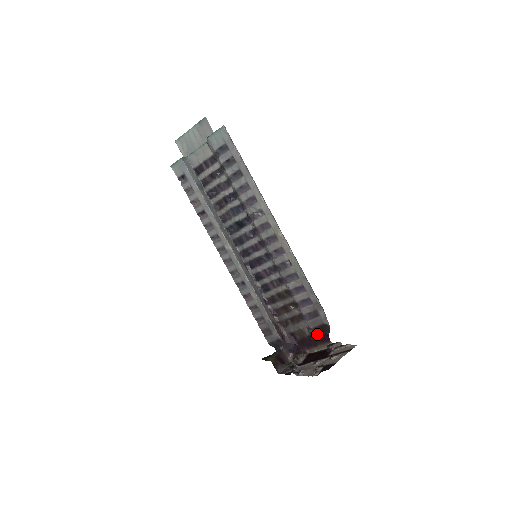
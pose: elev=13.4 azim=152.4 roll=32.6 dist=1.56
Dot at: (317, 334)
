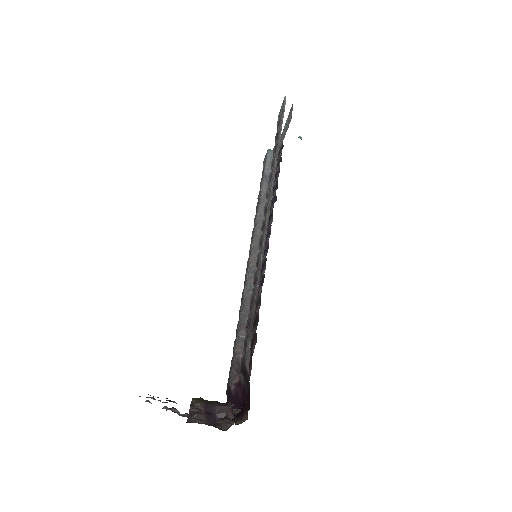
Dot at: (247, 389)
